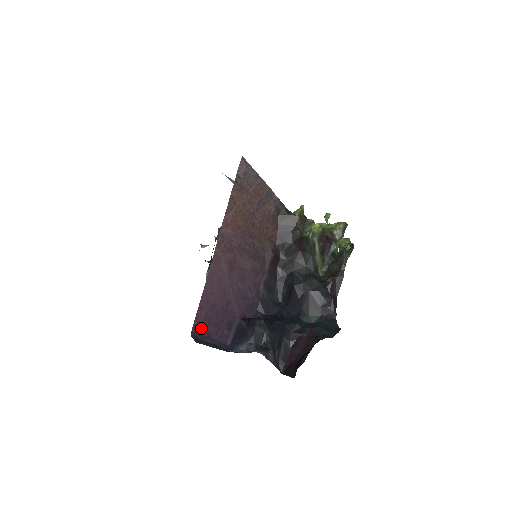
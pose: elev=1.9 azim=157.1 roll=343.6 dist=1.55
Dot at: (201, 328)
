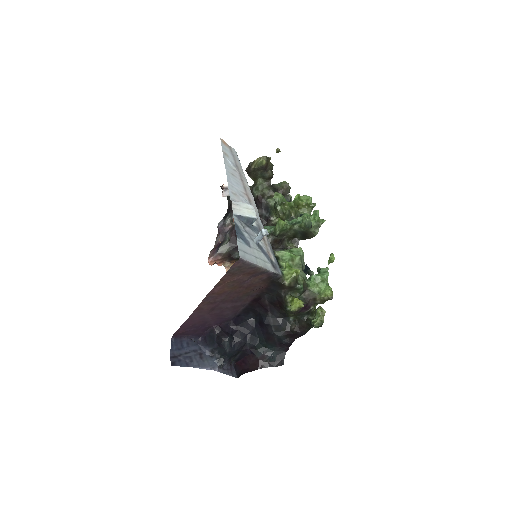
Dot at: (181, 334)
